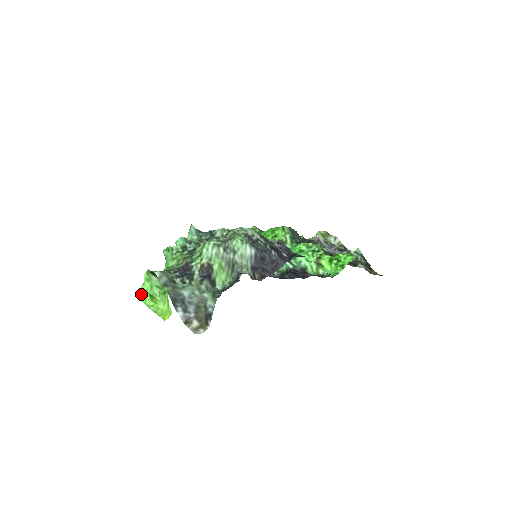
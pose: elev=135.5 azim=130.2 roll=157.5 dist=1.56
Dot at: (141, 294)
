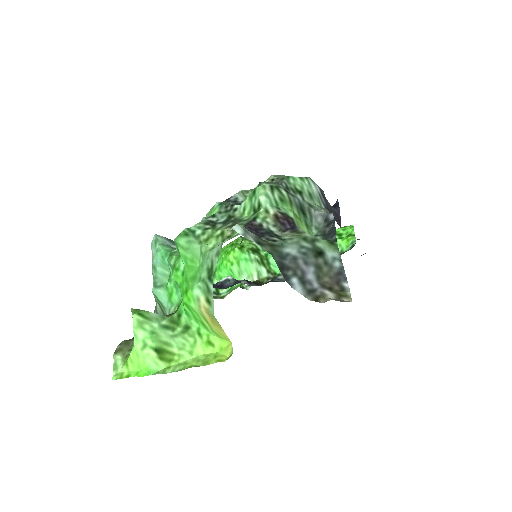
Dot at: (123, 369)
